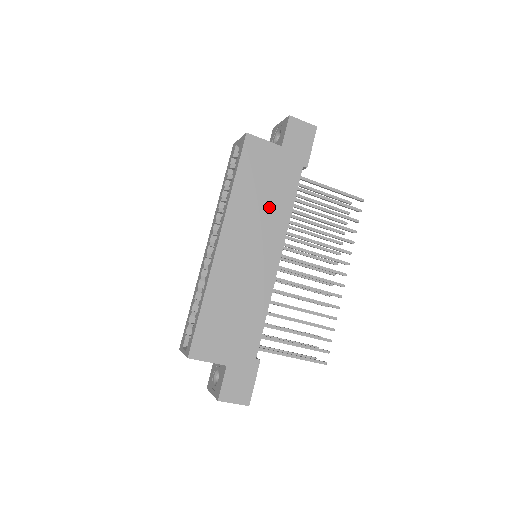
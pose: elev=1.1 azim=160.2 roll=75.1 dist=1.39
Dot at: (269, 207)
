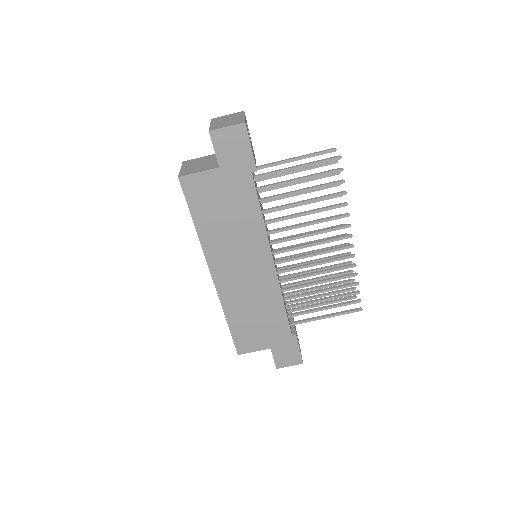
Dot at: (239, 228)
